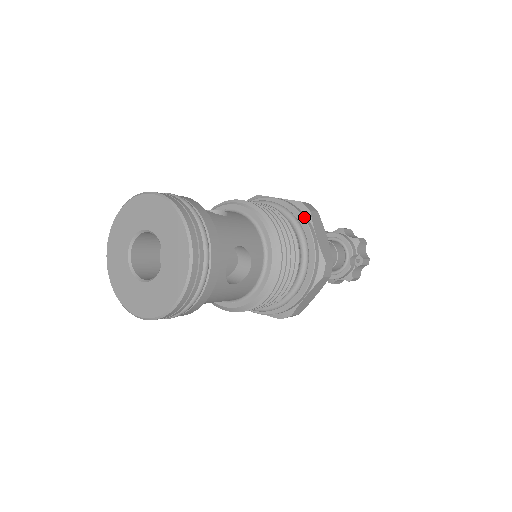
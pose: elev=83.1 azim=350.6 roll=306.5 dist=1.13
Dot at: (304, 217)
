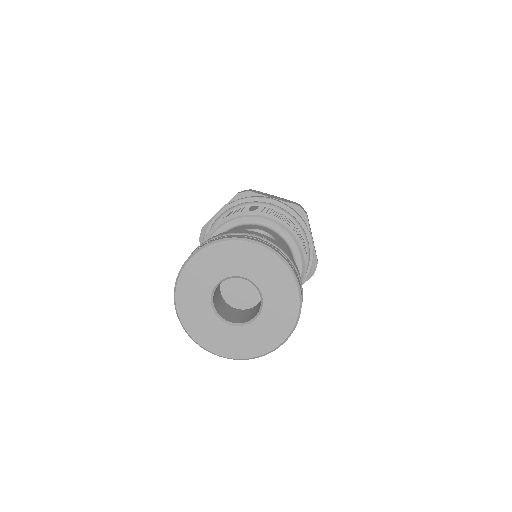
Dot at: (305, 222)
